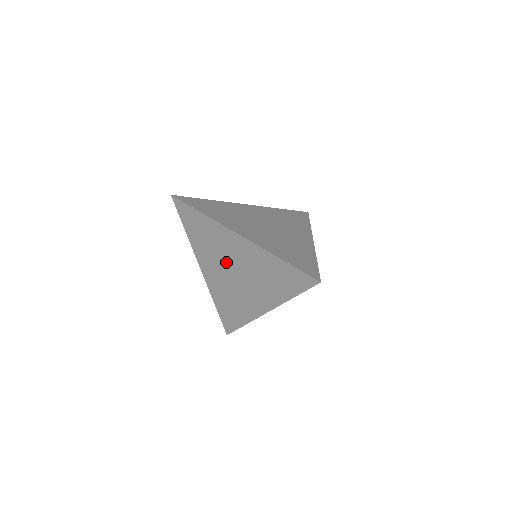
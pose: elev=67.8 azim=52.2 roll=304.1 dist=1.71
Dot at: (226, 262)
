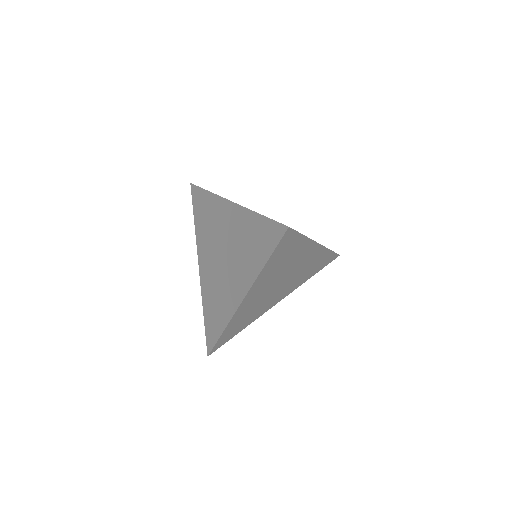
Dot at: (217, 244)
